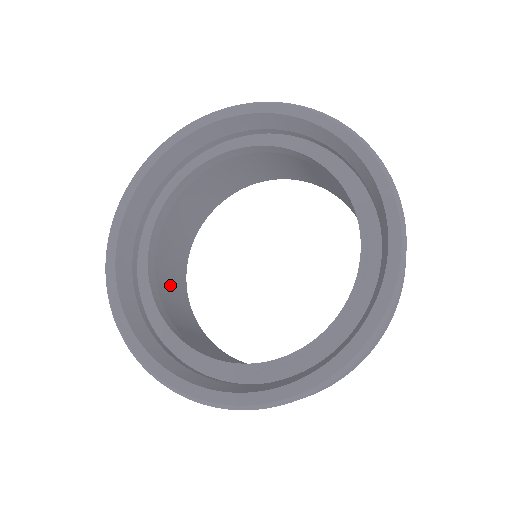
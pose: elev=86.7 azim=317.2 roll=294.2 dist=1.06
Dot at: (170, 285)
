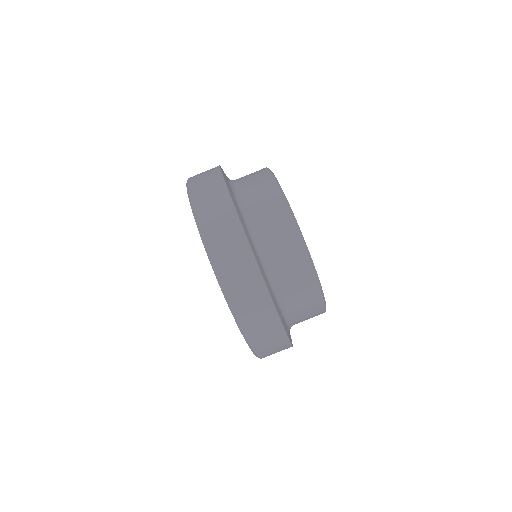
Dot at: occluded
